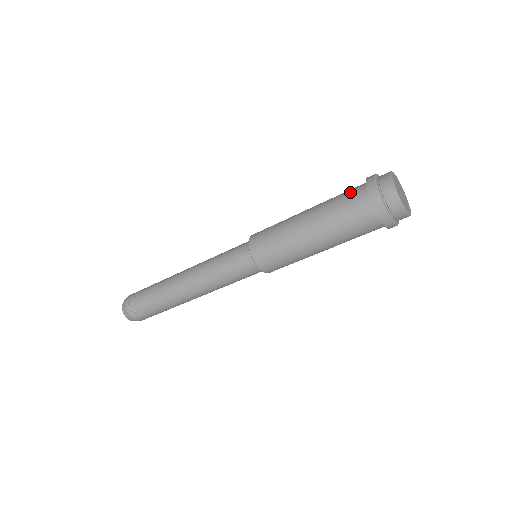
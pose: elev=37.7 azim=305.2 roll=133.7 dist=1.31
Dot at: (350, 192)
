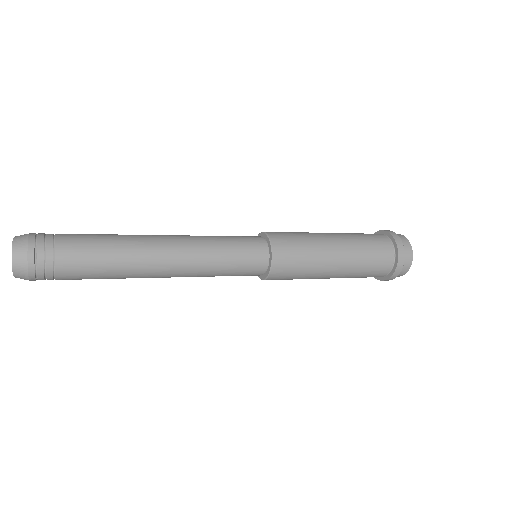
Dot at: (381, 252)
